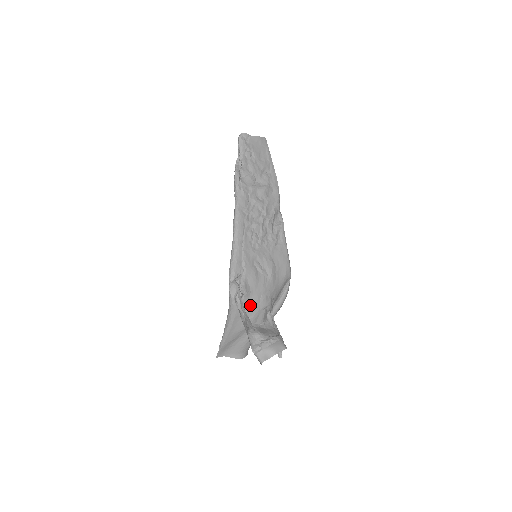
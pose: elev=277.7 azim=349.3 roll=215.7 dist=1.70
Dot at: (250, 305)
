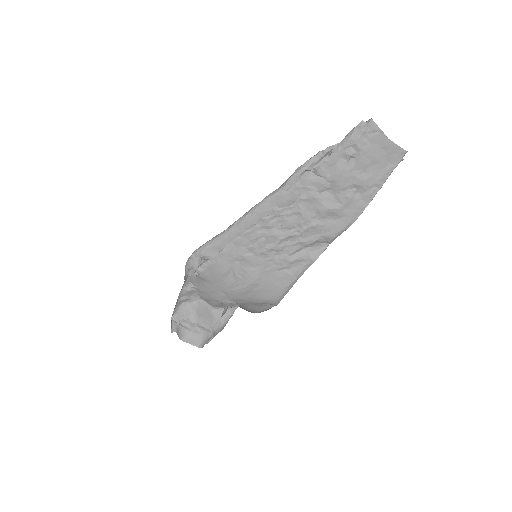
Dot at: (203, 287)
